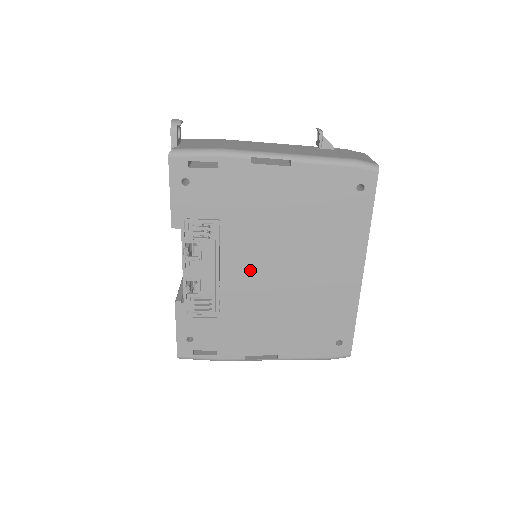
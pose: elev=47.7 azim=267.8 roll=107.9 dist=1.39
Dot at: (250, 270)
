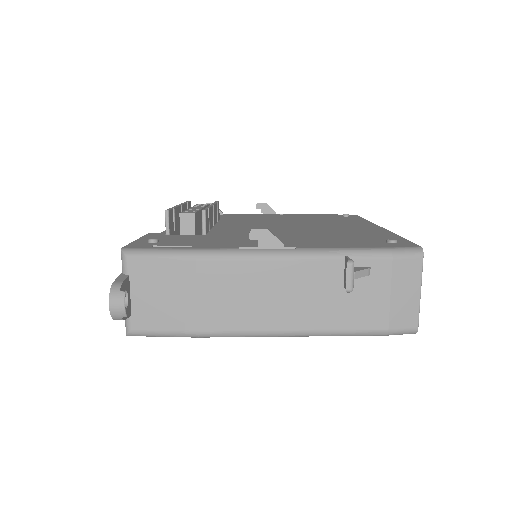
Dot at: occluded
